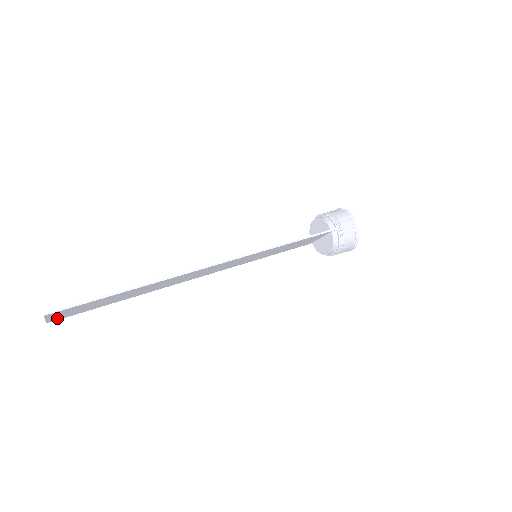
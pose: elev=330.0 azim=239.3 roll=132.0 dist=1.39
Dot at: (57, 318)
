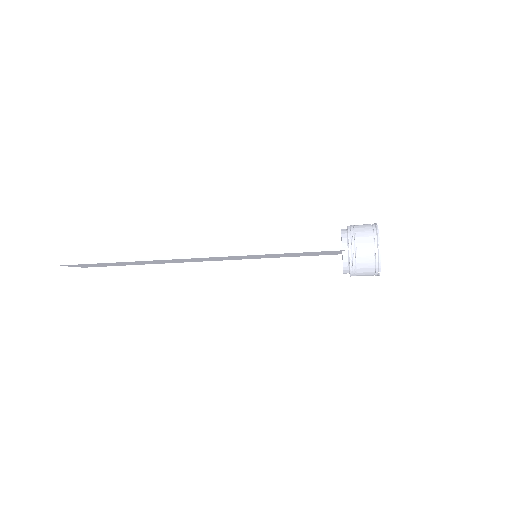
Dot at: (86, 266)
